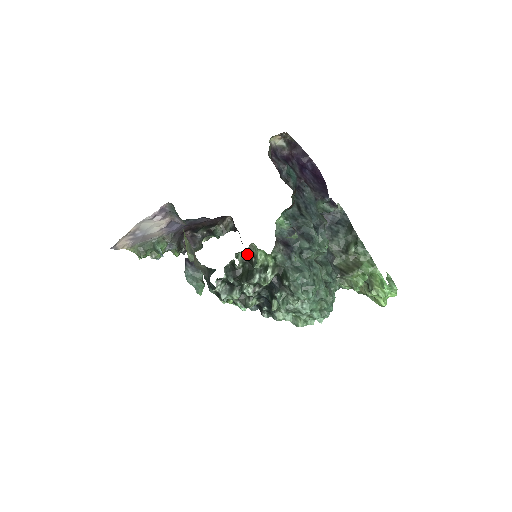
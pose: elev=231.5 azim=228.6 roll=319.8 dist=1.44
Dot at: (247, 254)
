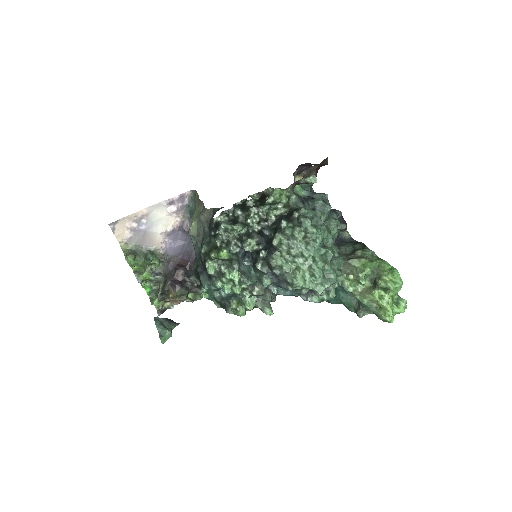
Dot at: (261, 198)
